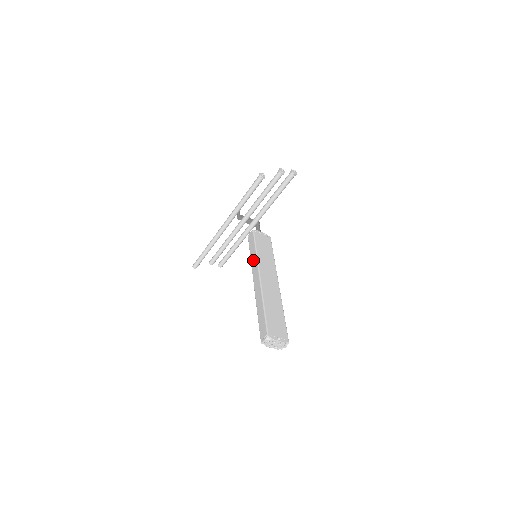
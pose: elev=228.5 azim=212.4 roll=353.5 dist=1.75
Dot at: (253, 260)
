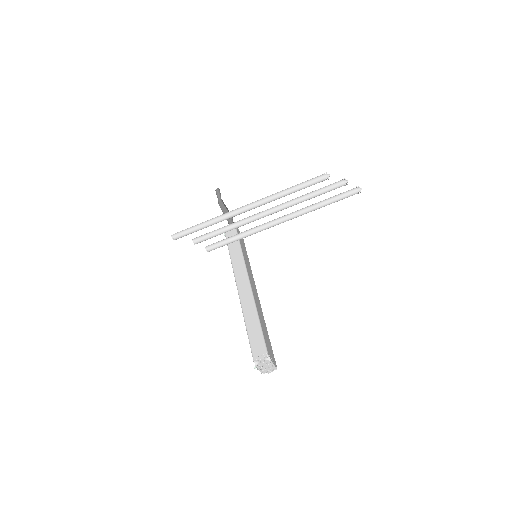
Dot at: (236, 258)
